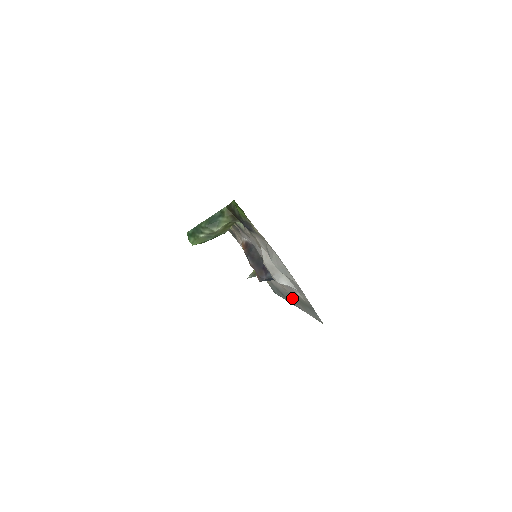
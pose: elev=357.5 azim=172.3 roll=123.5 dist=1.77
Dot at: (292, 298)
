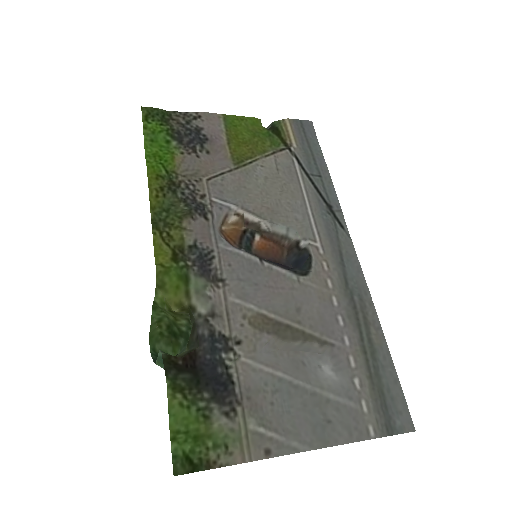
Dot at: (348, 284)
